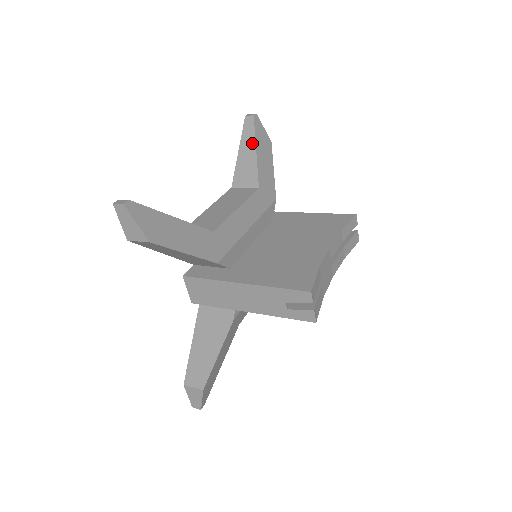
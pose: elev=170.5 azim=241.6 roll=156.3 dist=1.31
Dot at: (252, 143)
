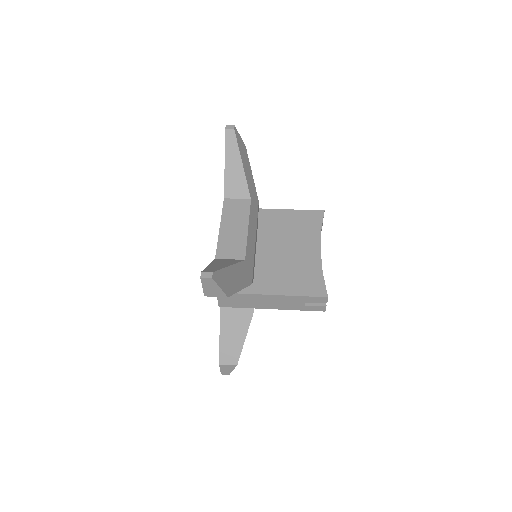
Dot at: (237, 157)
